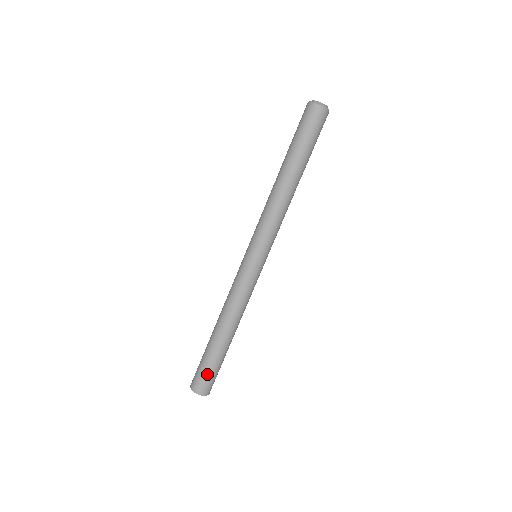
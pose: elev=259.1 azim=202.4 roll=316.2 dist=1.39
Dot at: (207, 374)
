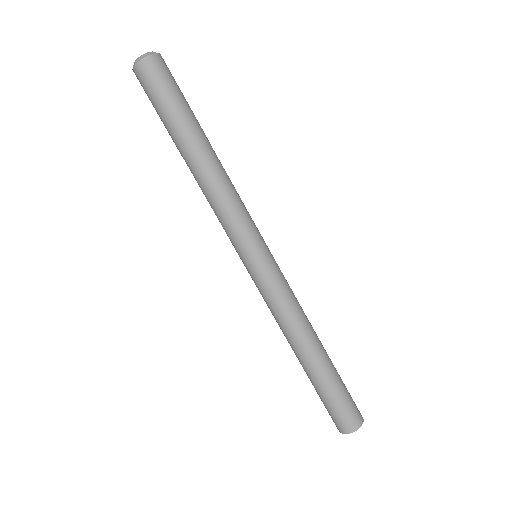
Dot at: (343, 404)
